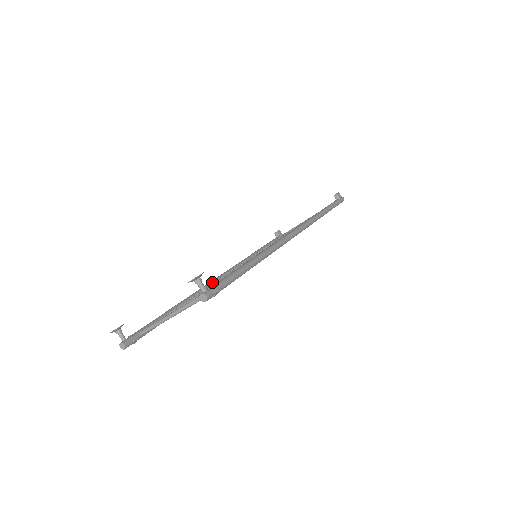
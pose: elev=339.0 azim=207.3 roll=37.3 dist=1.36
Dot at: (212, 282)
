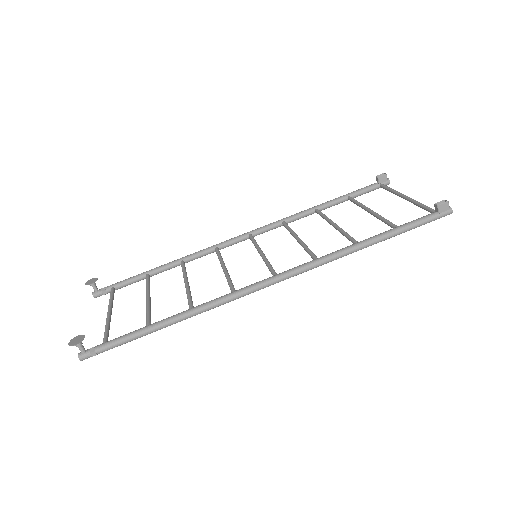
Dot at: (216, 249)
